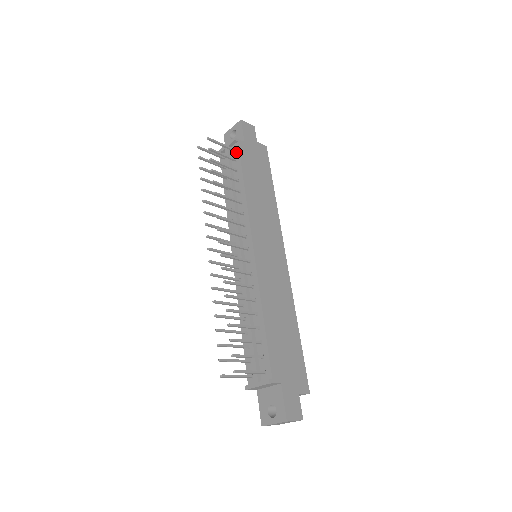
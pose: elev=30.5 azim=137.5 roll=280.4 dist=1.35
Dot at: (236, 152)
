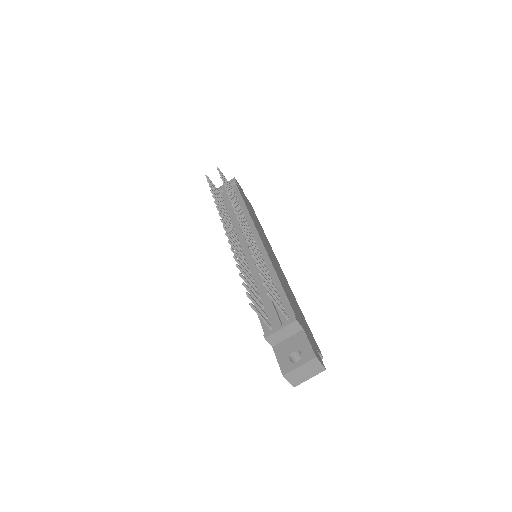
Dot at: (235, 189)
